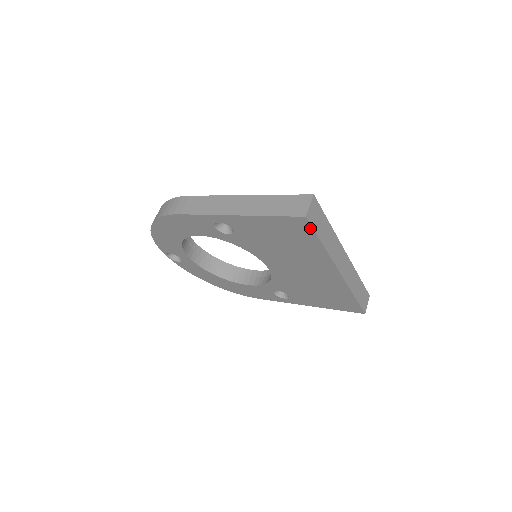
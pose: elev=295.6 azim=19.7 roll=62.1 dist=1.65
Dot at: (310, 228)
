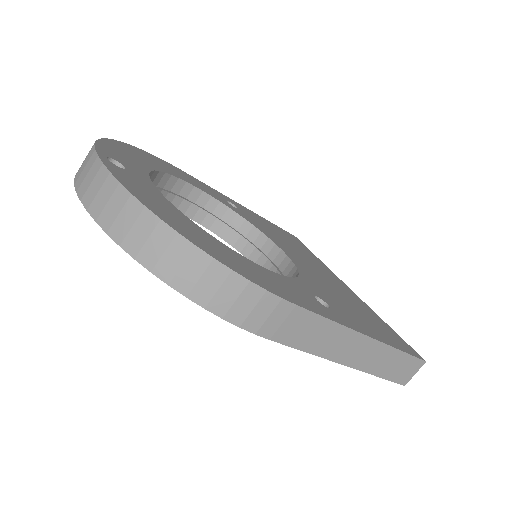
Dot at: occluded
